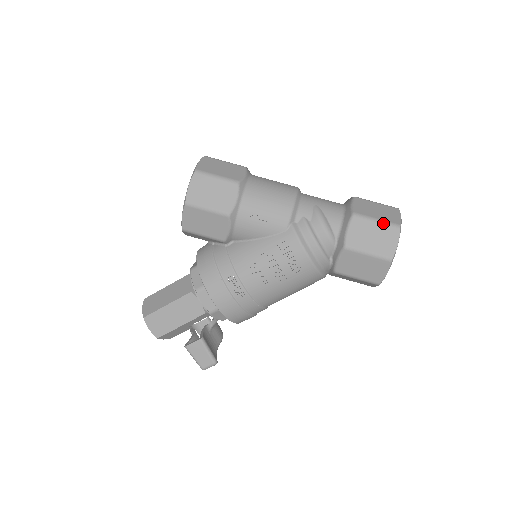
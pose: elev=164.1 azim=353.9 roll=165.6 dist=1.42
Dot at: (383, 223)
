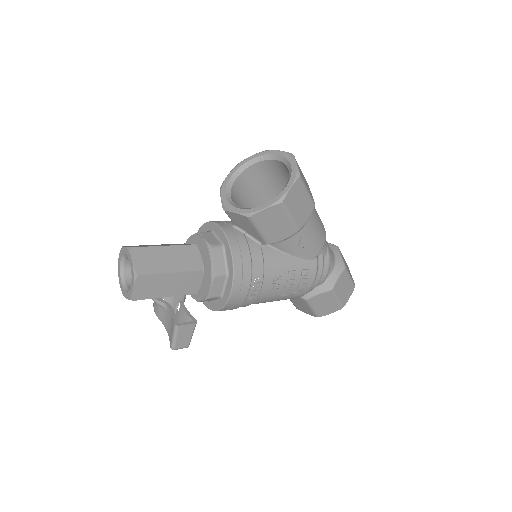
Dot at: (352, 280)
